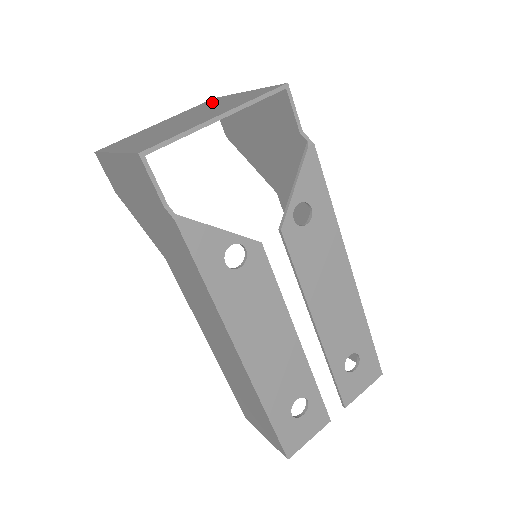
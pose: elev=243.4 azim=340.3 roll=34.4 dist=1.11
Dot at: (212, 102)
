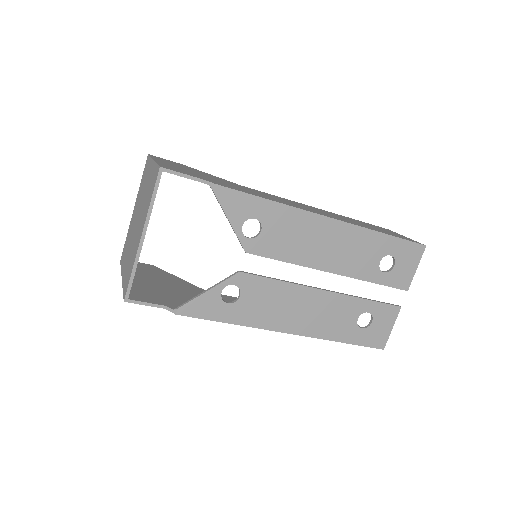
Dot at: (145, 174)
